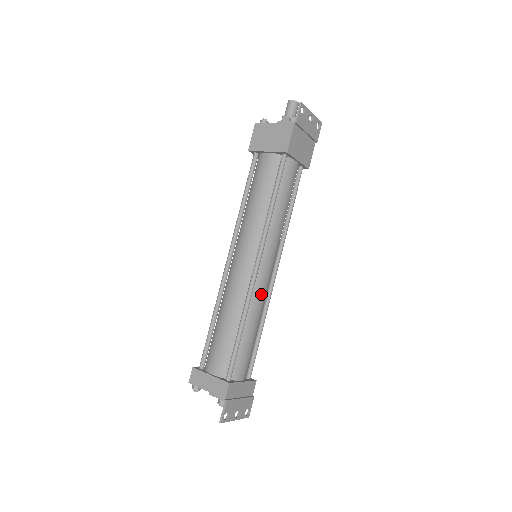
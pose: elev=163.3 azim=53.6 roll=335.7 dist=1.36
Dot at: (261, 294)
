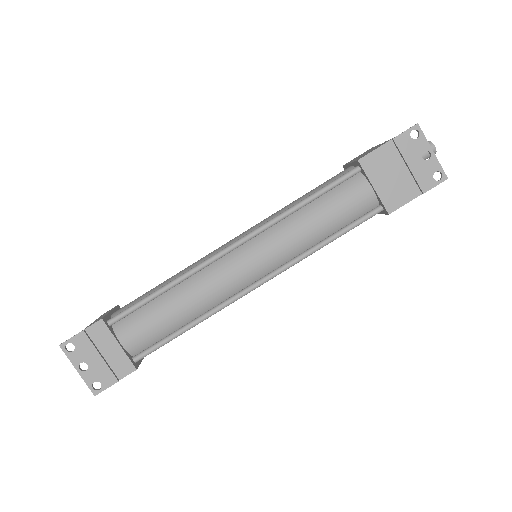
Dot at: (215, 280)
